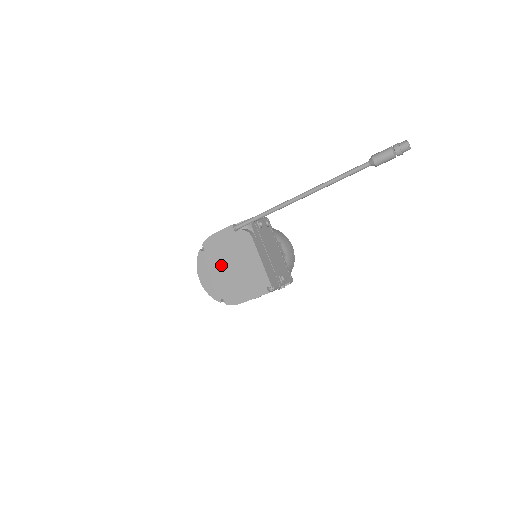
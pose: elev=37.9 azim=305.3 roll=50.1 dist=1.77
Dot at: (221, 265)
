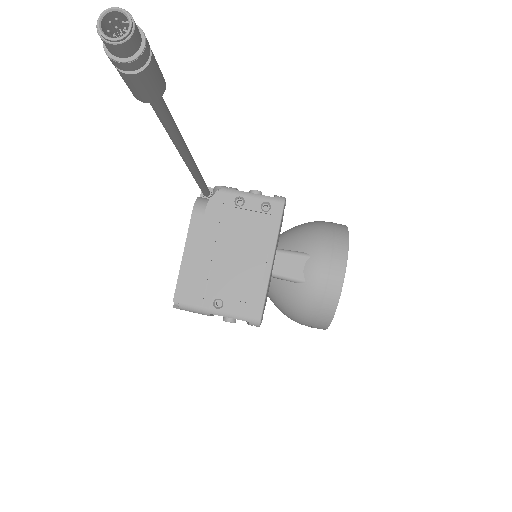
Dot at: occluded
